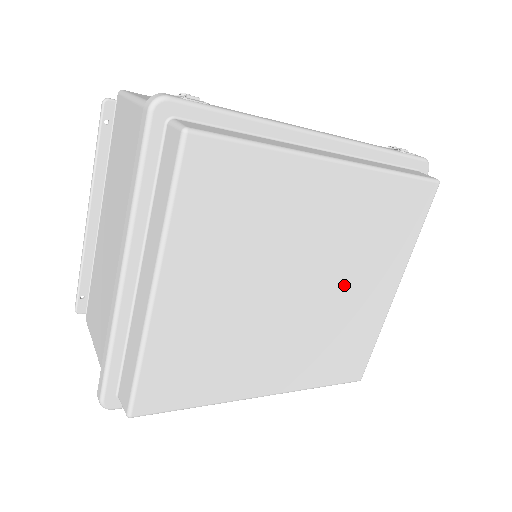
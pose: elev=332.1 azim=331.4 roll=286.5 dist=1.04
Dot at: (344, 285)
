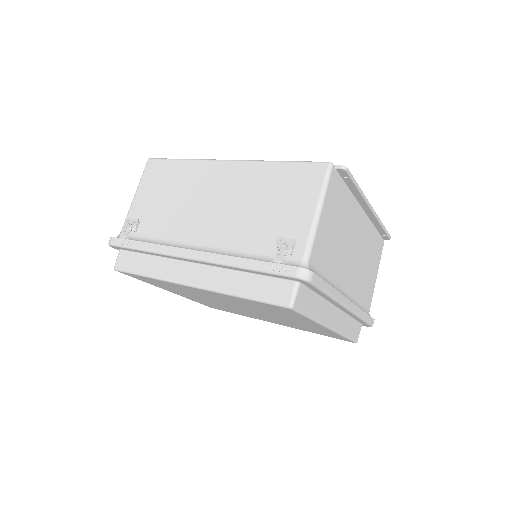
Dot at: (272, 315)
